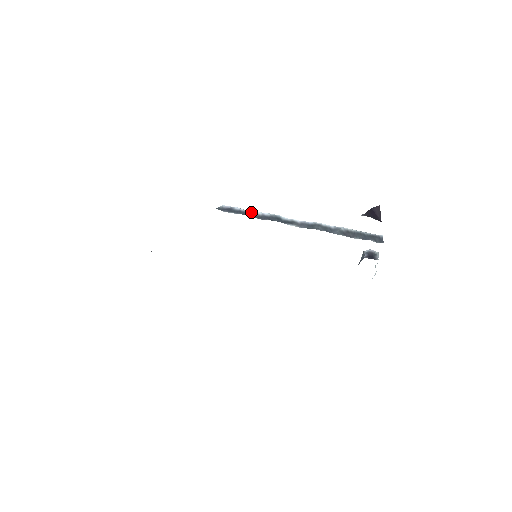
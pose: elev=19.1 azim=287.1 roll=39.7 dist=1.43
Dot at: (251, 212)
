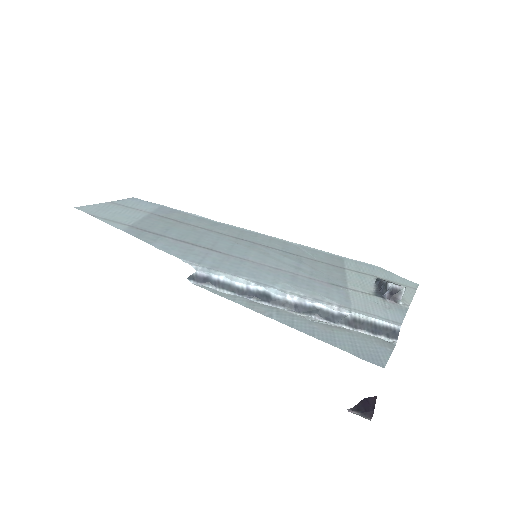
Dot at: (233, 284)
